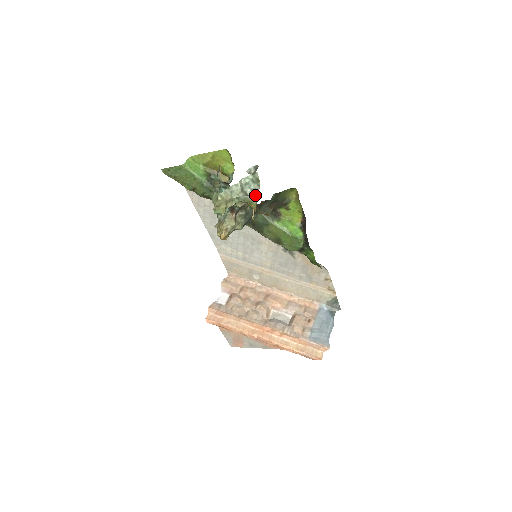
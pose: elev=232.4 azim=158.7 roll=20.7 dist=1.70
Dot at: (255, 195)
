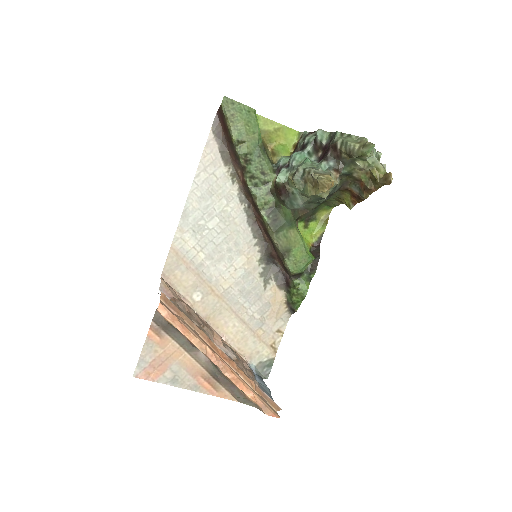
Dot at: (384, 165)
